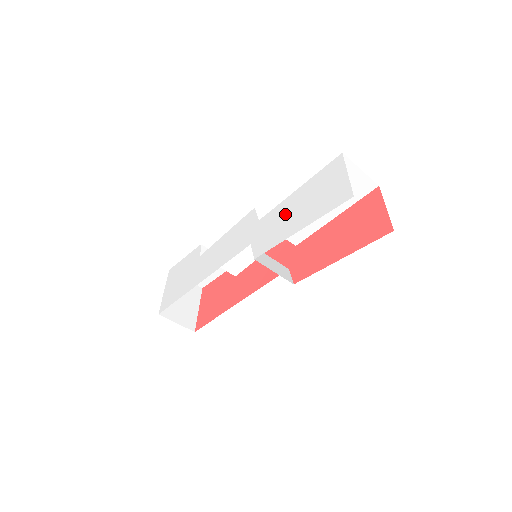
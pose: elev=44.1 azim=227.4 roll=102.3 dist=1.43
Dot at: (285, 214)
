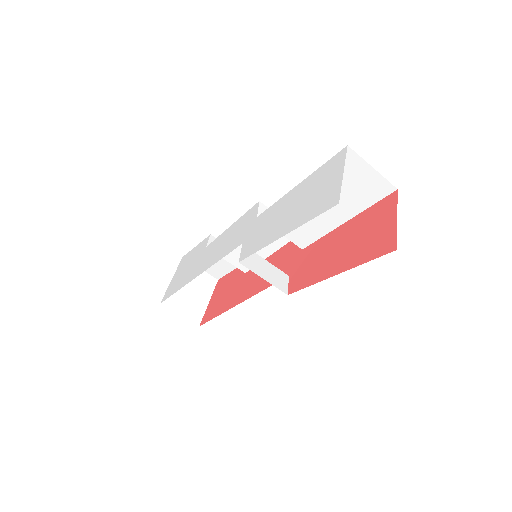
Dot at: (278, 214)
